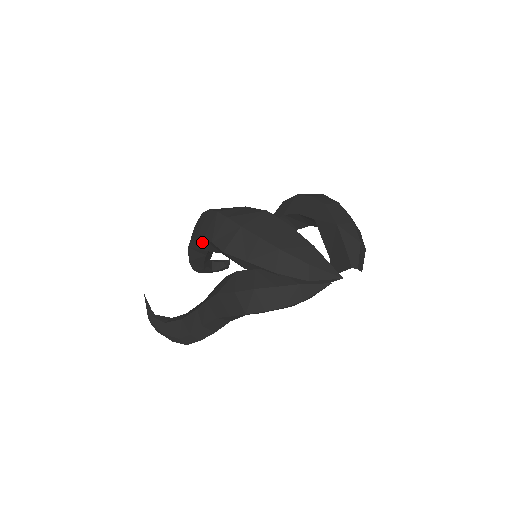
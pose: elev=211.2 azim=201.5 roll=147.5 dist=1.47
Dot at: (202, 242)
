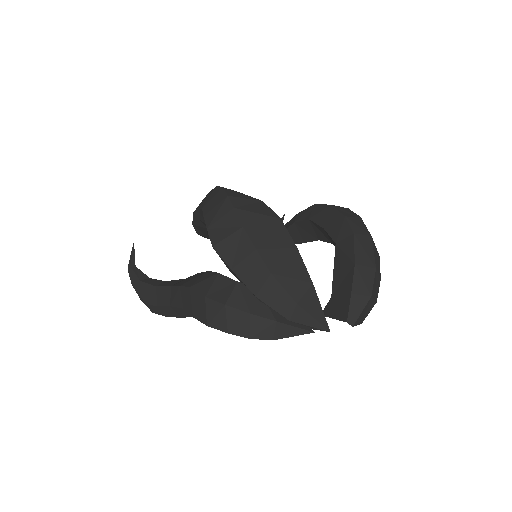
Dot at: occluded
